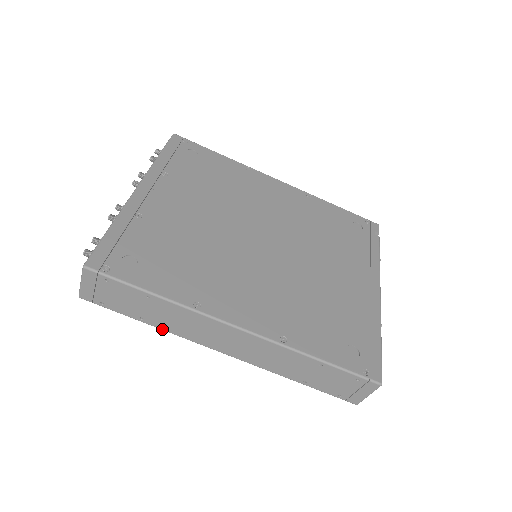
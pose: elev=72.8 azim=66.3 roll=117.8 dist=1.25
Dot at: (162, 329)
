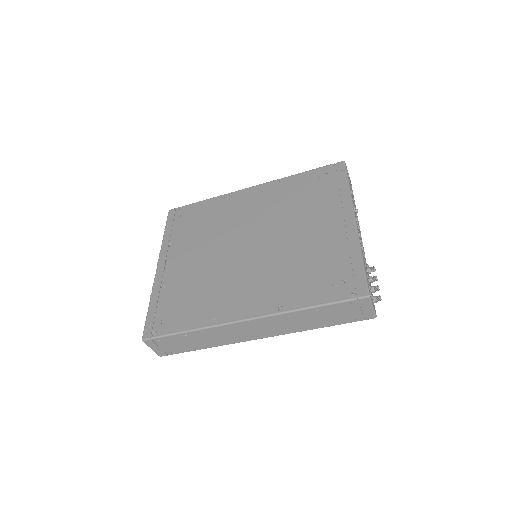
Dot at: occluded
